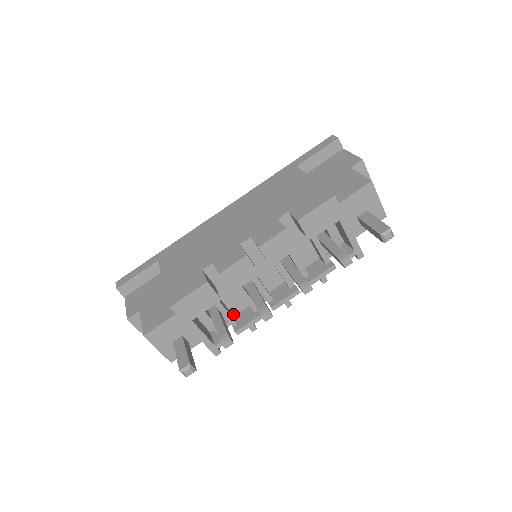
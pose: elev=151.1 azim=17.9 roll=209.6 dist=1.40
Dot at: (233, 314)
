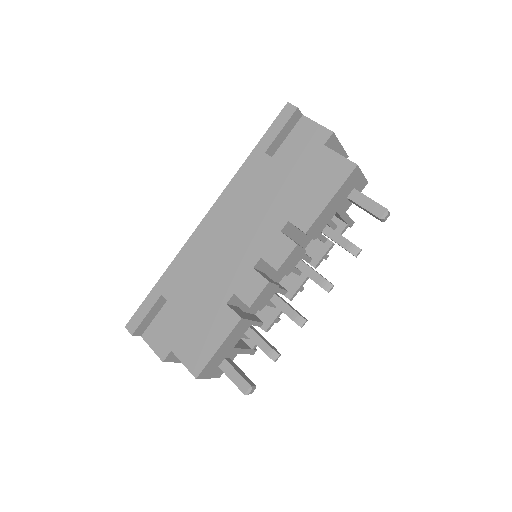
Dot at: (254, 314)
